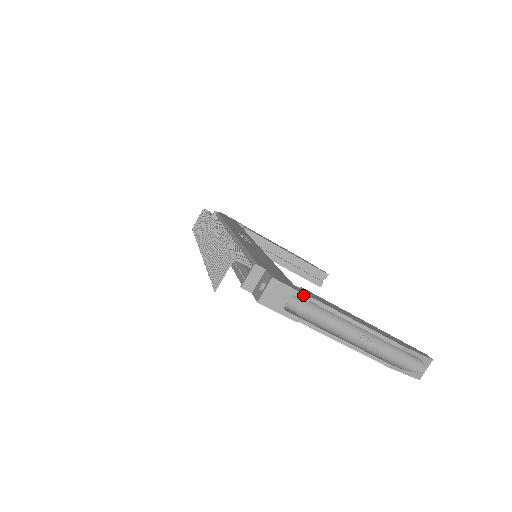
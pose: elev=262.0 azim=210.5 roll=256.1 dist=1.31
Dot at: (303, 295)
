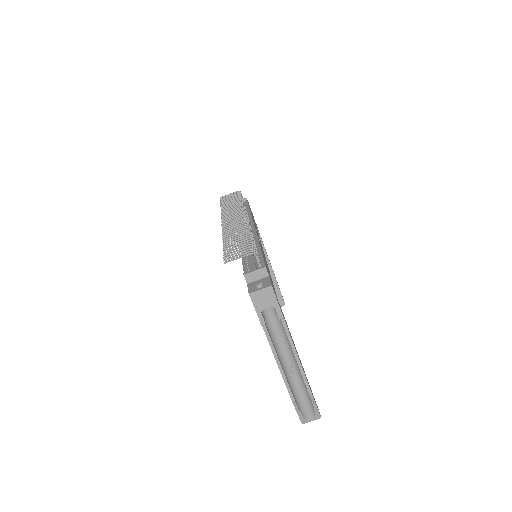
Dot at: (280, 312)
